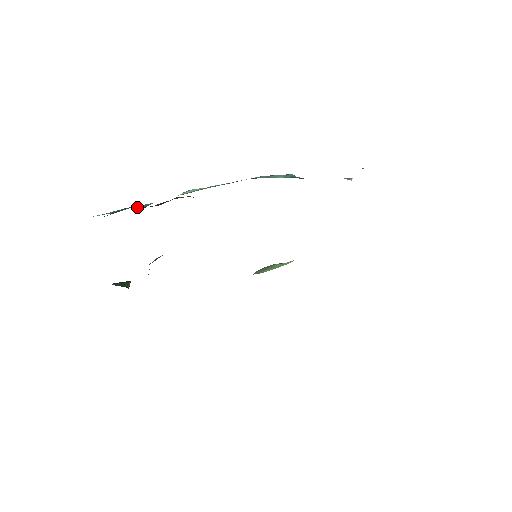
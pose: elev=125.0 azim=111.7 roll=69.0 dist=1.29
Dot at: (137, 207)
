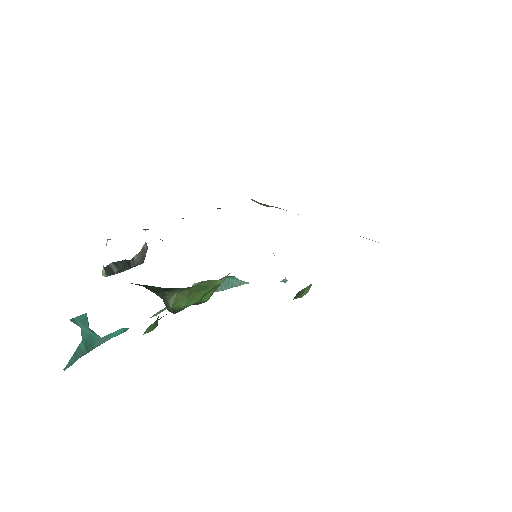
Dot at: (111, 334)
